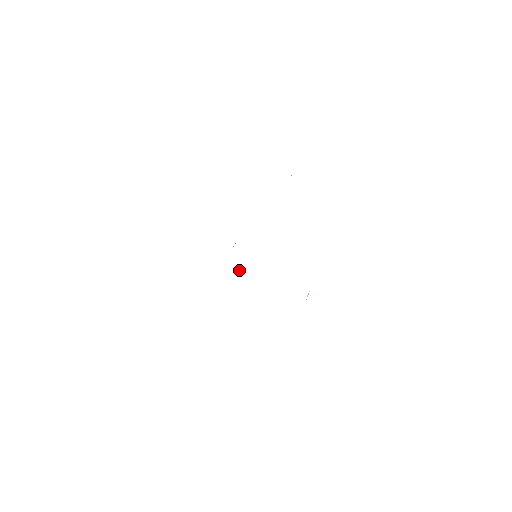
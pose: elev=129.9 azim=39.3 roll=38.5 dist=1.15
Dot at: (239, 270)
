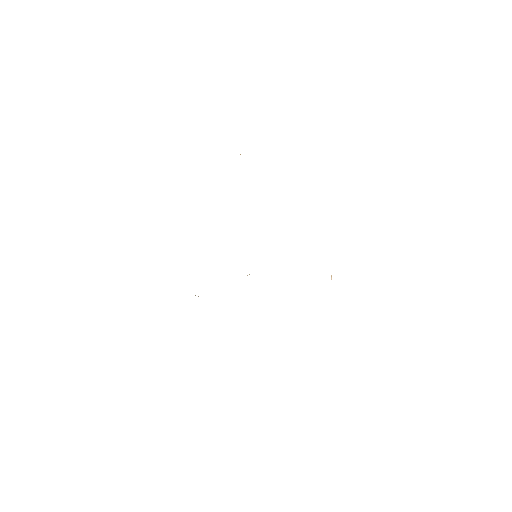
Dot at: (247, 275)
